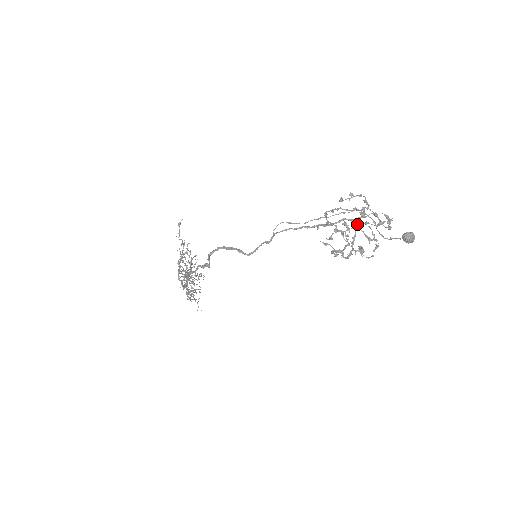
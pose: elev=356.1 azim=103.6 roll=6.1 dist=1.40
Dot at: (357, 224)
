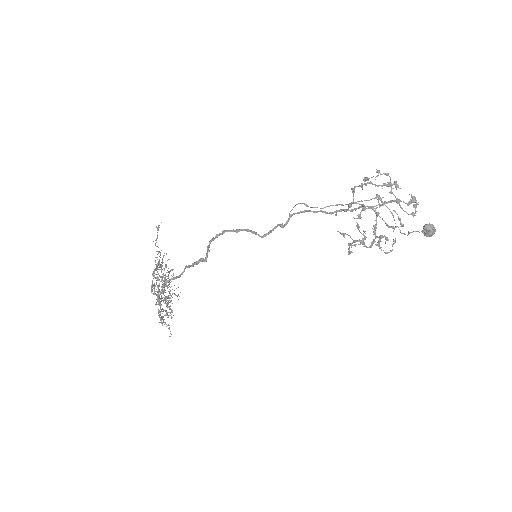
Dot at: occluded
